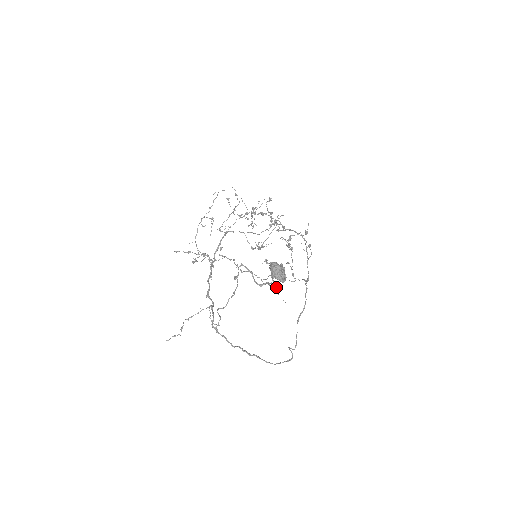
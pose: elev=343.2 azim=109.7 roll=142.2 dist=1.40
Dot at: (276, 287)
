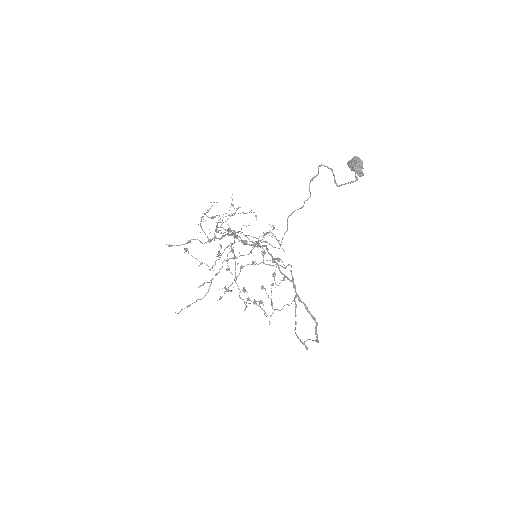
Dot at: occluded
